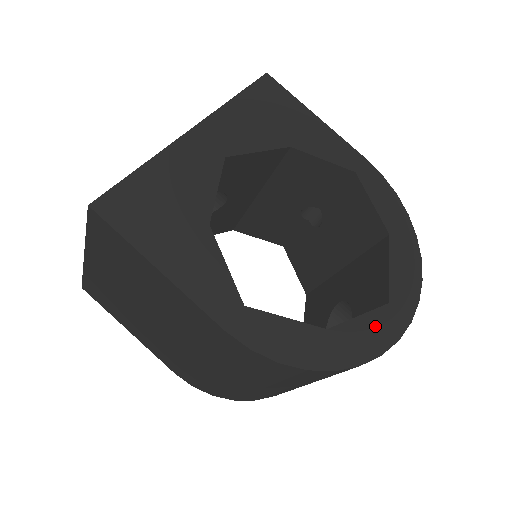
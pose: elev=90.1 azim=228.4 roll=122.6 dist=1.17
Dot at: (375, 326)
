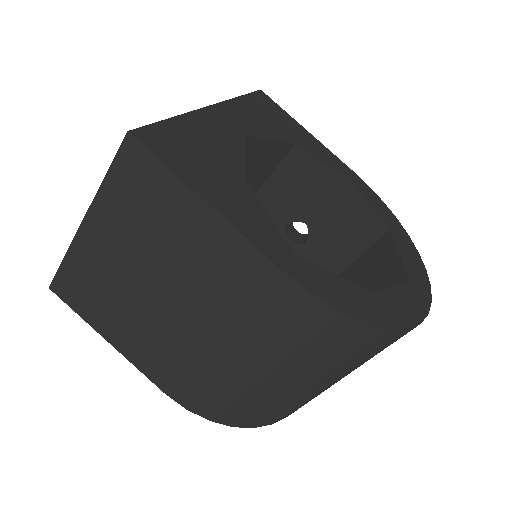
Dot at: (406, 298)
